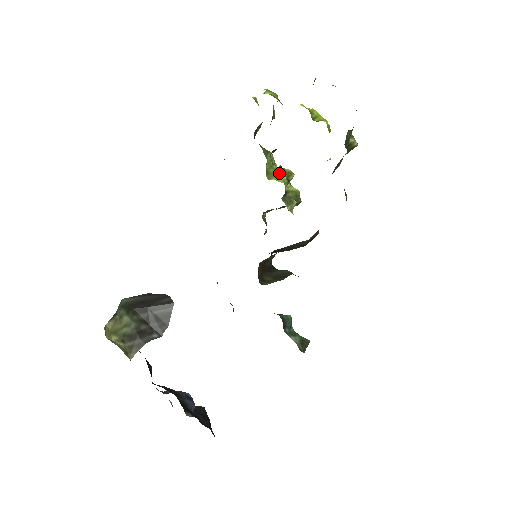
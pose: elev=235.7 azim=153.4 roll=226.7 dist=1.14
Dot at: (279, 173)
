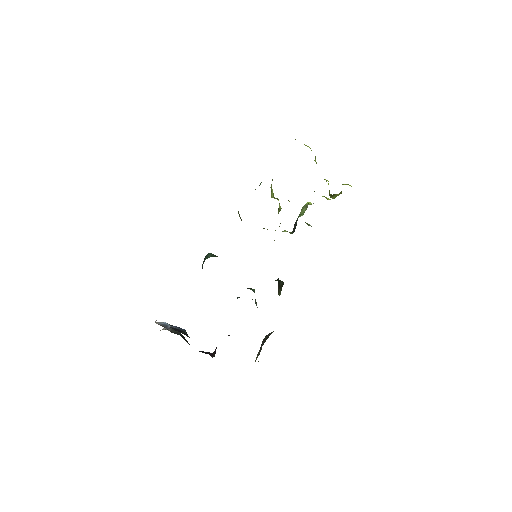
Dot at: occluded
